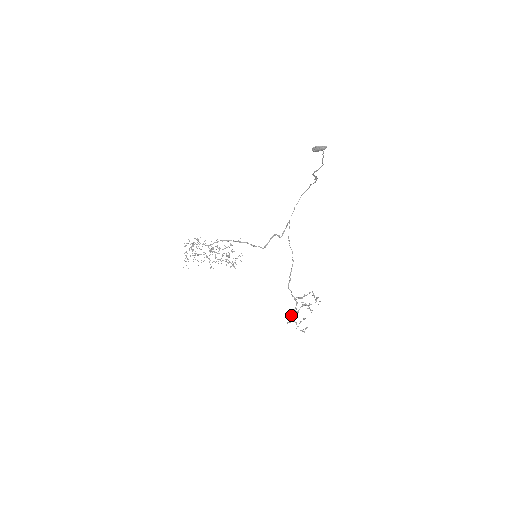
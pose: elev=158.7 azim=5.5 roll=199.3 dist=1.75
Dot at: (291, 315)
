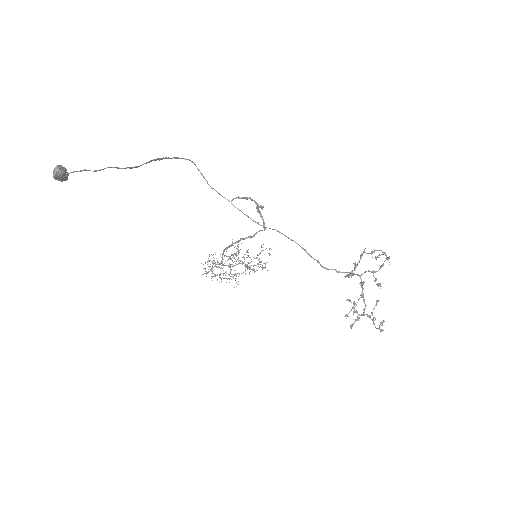
Dot at: occluded
